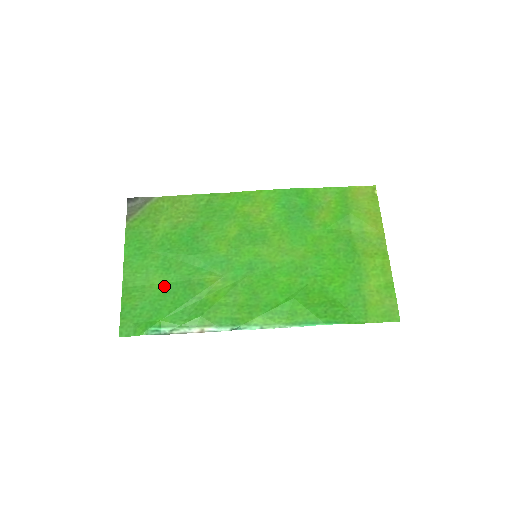
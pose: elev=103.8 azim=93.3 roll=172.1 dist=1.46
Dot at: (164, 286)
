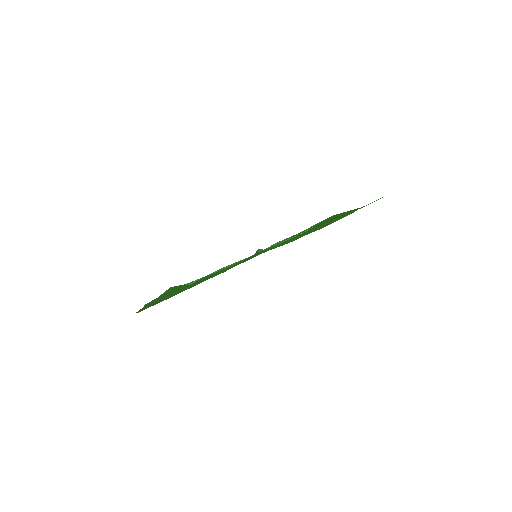
Dot at: (183, 289)
